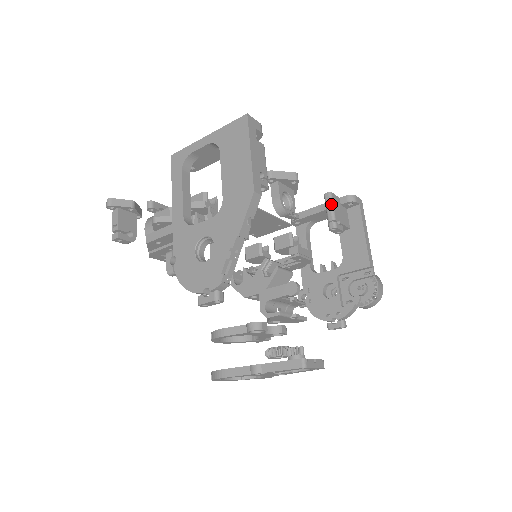
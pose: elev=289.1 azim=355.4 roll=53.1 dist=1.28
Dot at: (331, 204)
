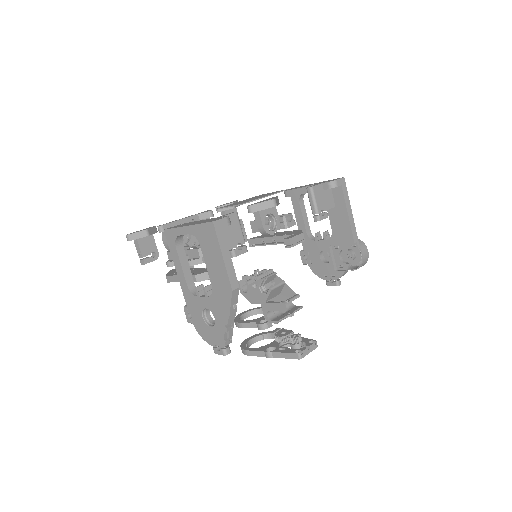
Dot at: (313, 199)
